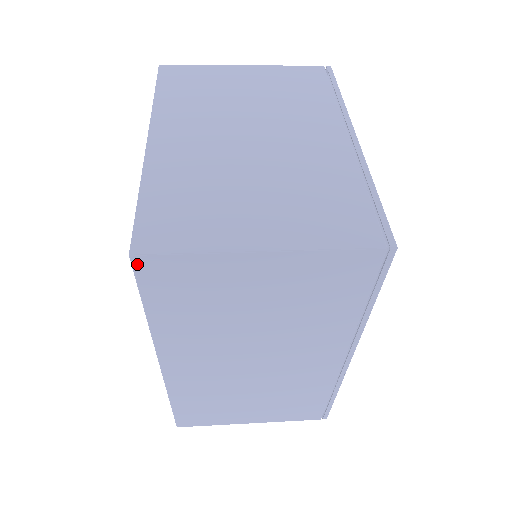
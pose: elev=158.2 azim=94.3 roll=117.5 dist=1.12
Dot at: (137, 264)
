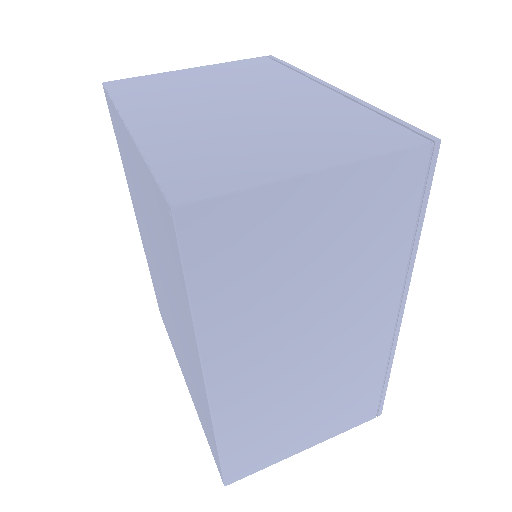
Dot at: (181, 221)
